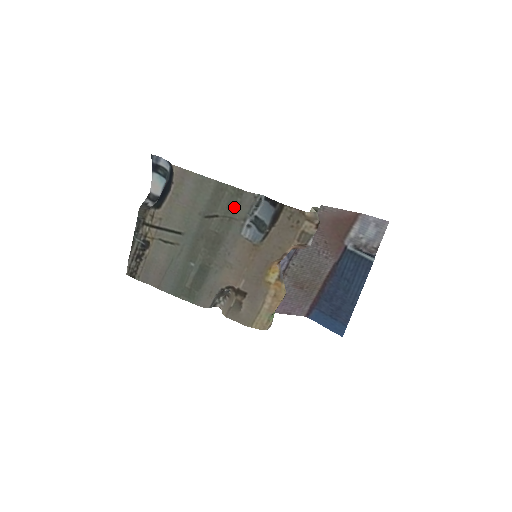
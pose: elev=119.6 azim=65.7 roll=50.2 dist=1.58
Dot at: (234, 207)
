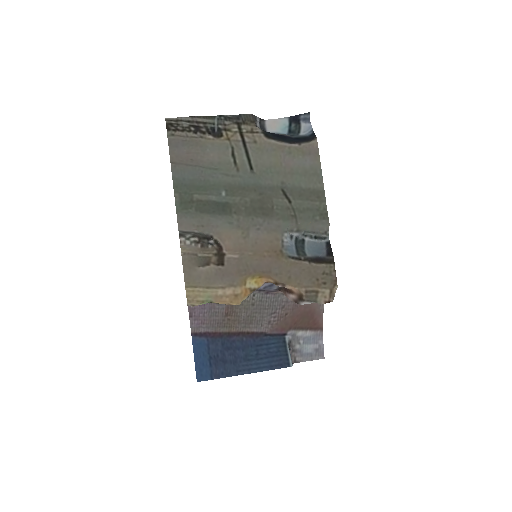
Dot at: (308, 216)
